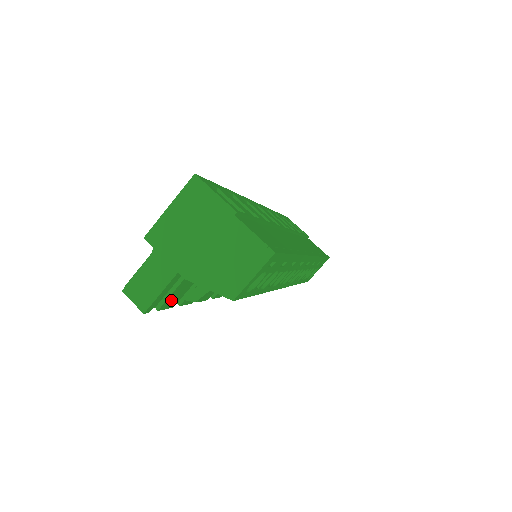
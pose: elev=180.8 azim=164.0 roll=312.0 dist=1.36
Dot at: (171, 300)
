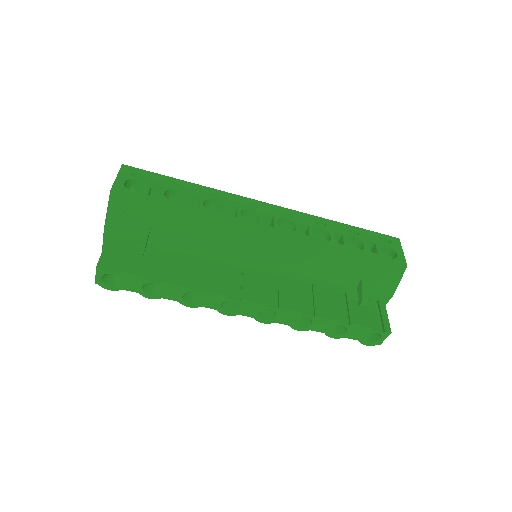
Dot at: (133, 267)
